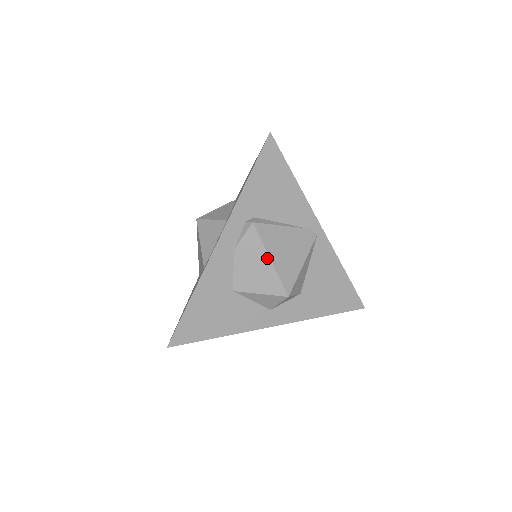
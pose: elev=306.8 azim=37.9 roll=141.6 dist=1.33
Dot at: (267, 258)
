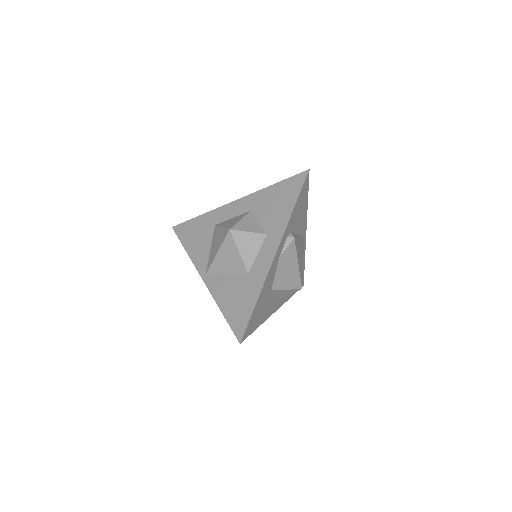
Dot at: (297, 263)
